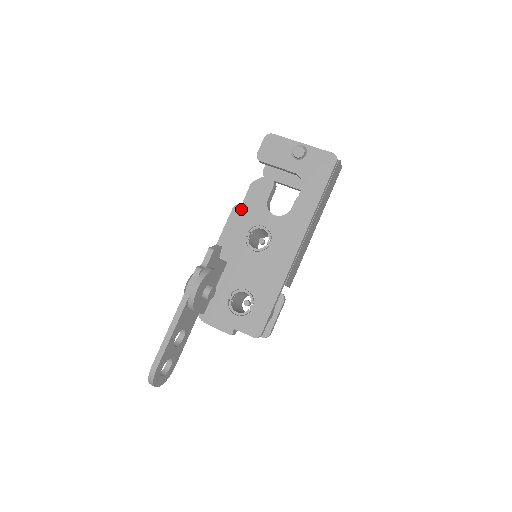
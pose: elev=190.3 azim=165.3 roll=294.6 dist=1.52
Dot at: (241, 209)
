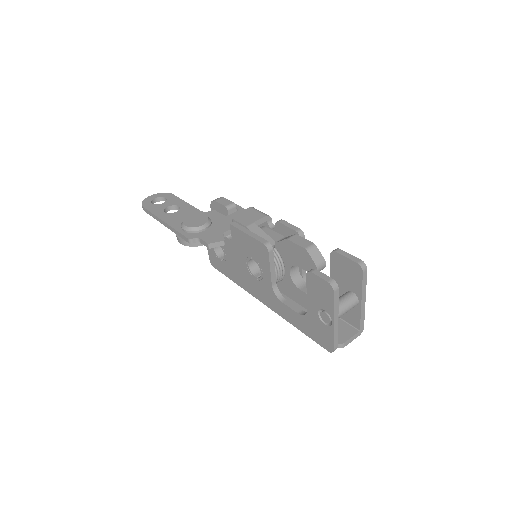
Dot at: (265, 253)
